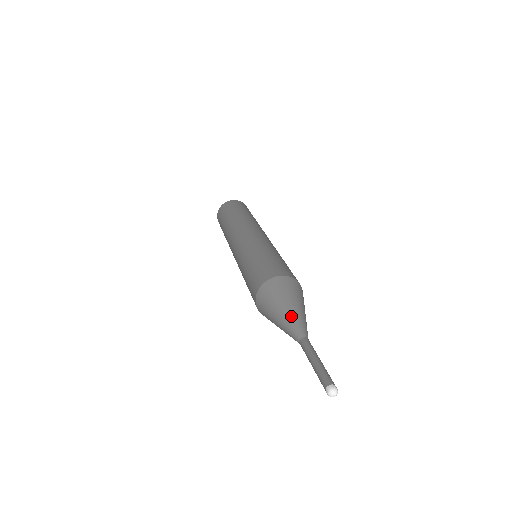
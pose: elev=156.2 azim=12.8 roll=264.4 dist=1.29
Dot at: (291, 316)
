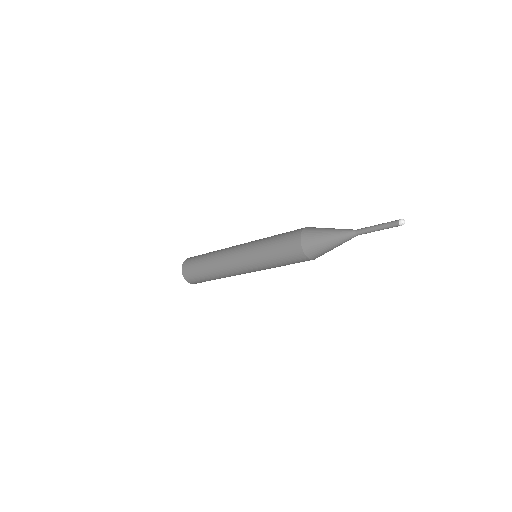
Dot at: occluded
